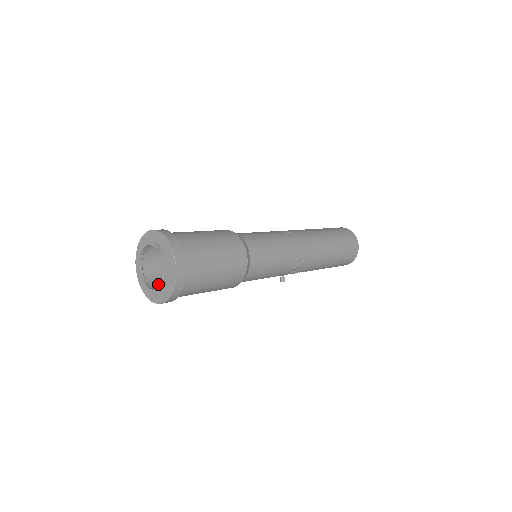
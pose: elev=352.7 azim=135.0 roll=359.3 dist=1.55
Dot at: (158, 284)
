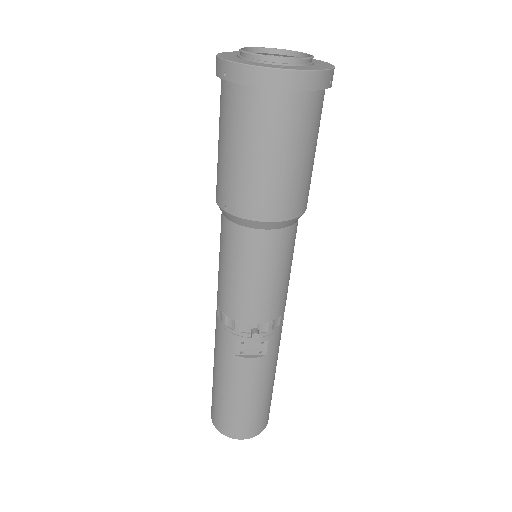
Dot at: occluded
